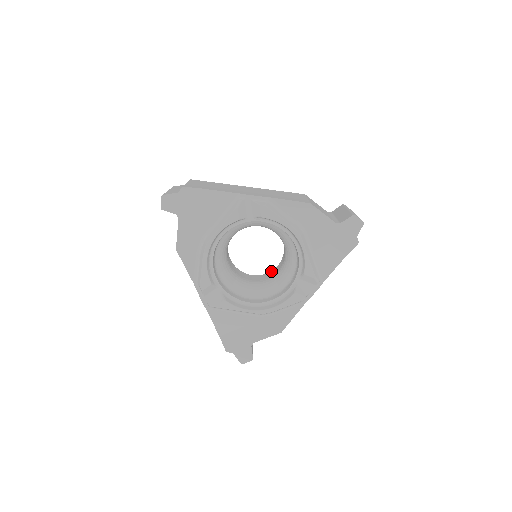
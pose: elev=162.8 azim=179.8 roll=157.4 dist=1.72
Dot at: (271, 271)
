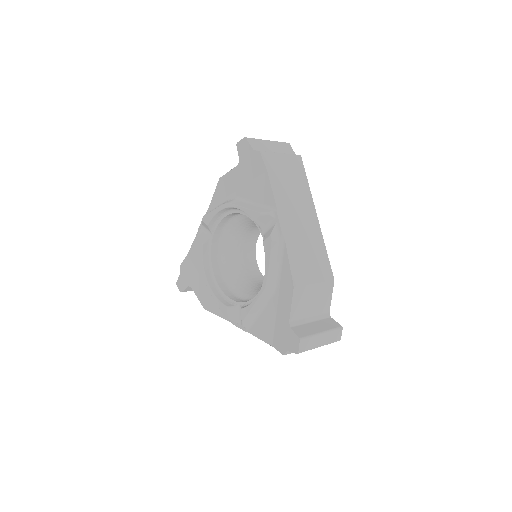
Dot at: occluded
